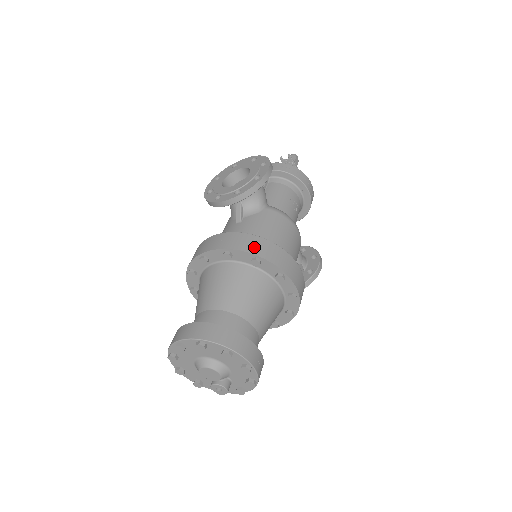
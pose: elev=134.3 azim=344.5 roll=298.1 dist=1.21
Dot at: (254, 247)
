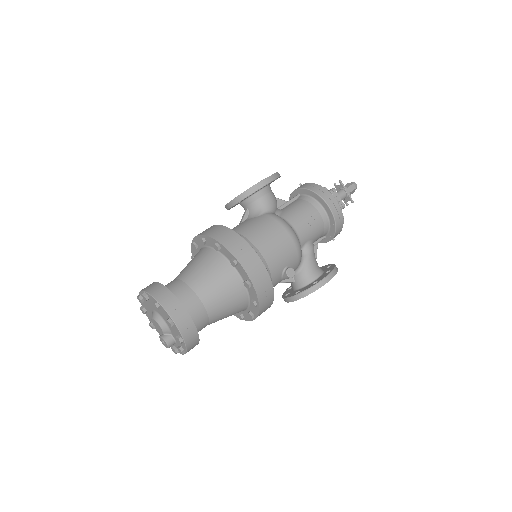
Dot at: (219, 235)
